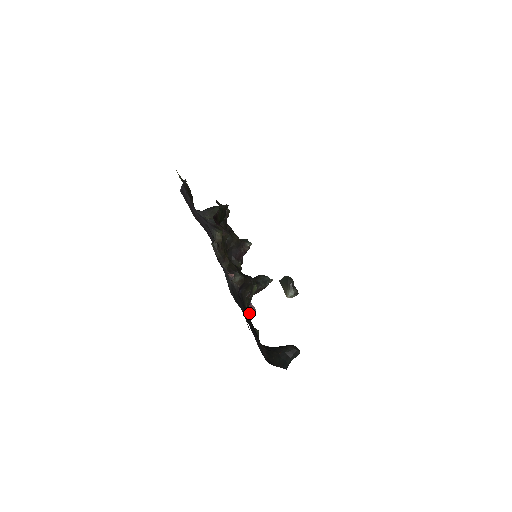
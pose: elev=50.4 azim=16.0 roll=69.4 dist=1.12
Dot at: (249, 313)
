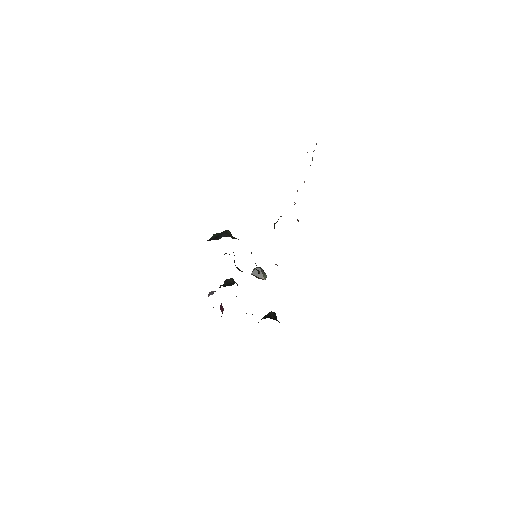
Dot at: (222, 313)
